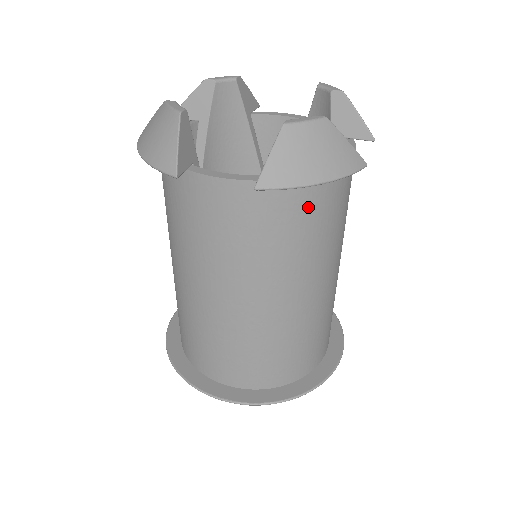
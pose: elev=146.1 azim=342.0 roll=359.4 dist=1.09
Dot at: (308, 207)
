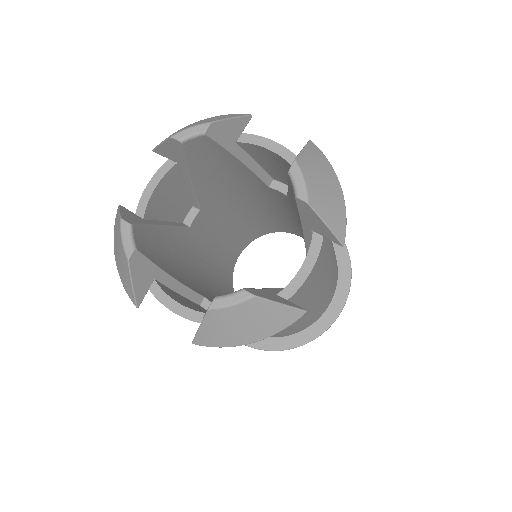
Dot at: occluded
